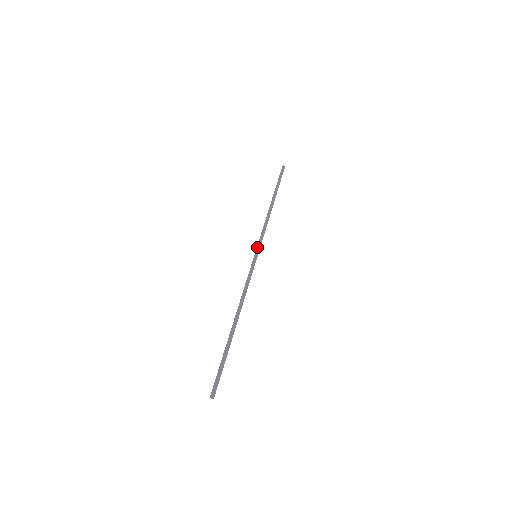
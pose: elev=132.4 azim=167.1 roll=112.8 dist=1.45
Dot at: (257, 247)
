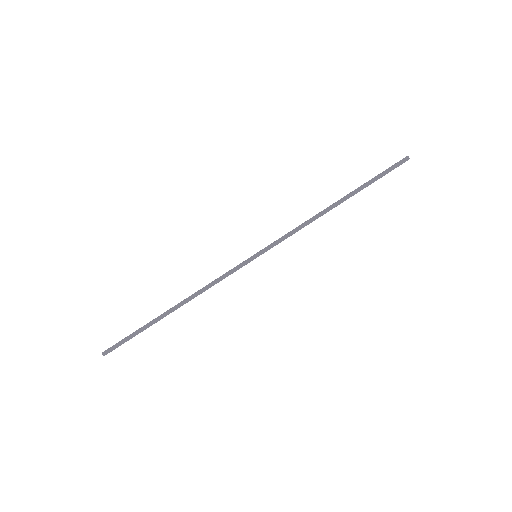
Dot at: (266, 248)
